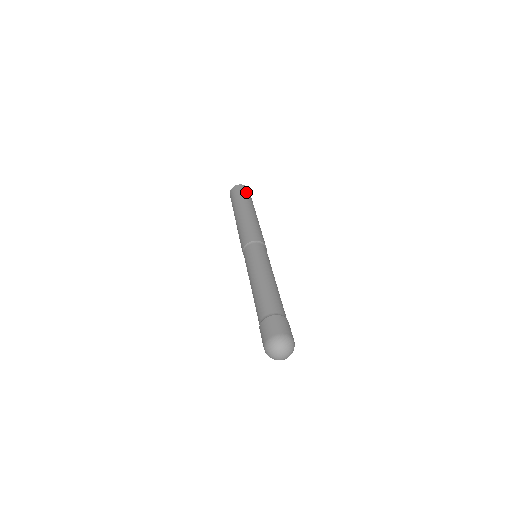
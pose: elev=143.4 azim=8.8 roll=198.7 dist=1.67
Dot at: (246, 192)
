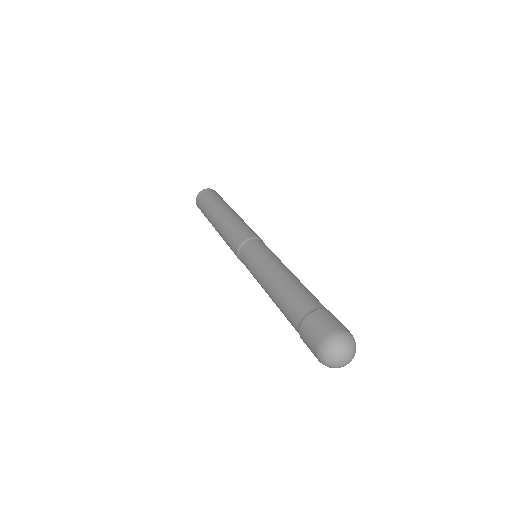
Dot at: occluded
